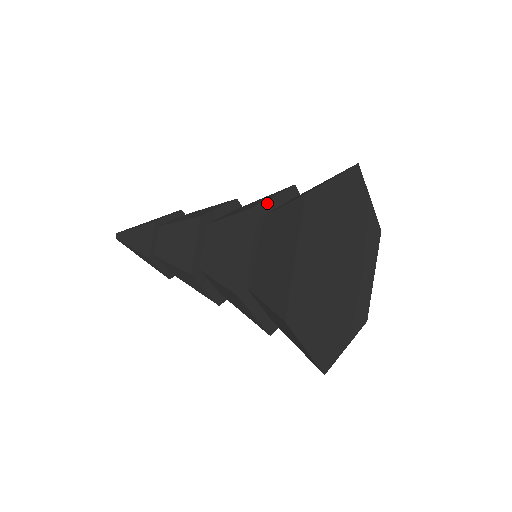
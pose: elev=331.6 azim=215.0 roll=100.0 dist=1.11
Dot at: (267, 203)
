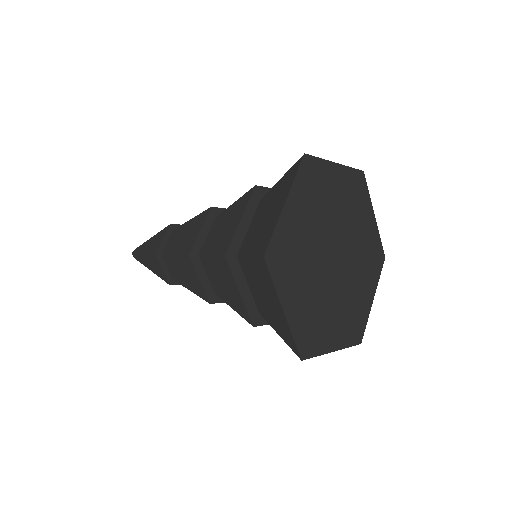
Dot at: (238, 233)
